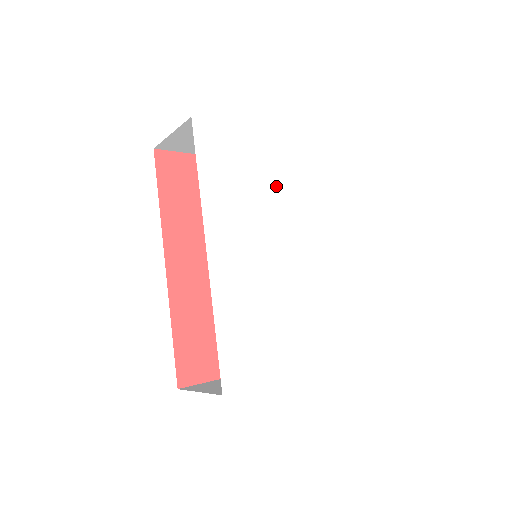
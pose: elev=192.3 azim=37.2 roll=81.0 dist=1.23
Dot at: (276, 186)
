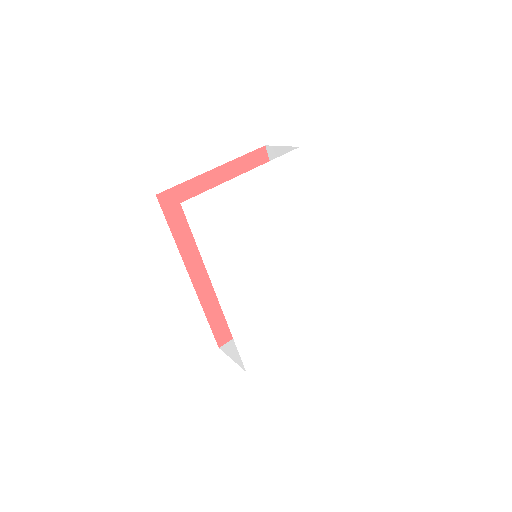
Dot at: (261, 216)
